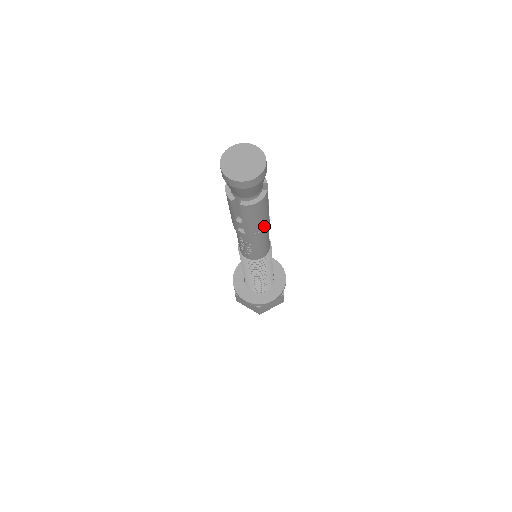
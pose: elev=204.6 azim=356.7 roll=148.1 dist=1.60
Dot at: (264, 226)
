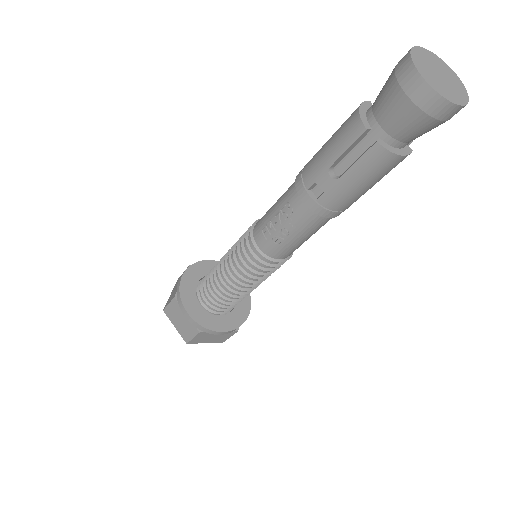
Dot at: (346, 207)
